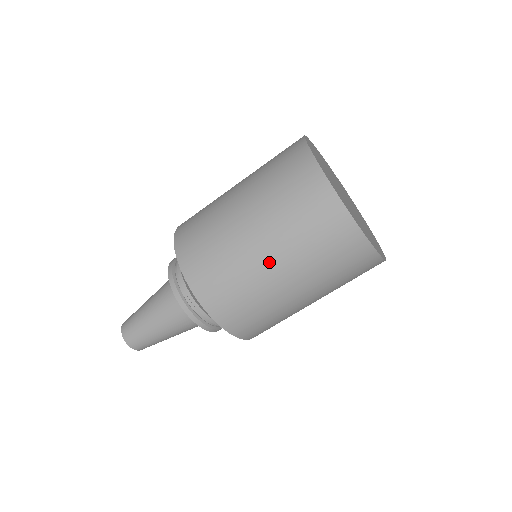
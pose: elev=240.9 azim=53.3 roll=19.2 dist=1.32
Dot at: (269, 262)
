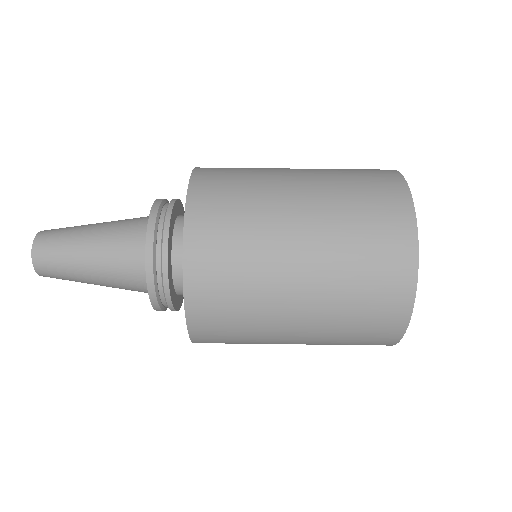
Dot at: (297, 194)
